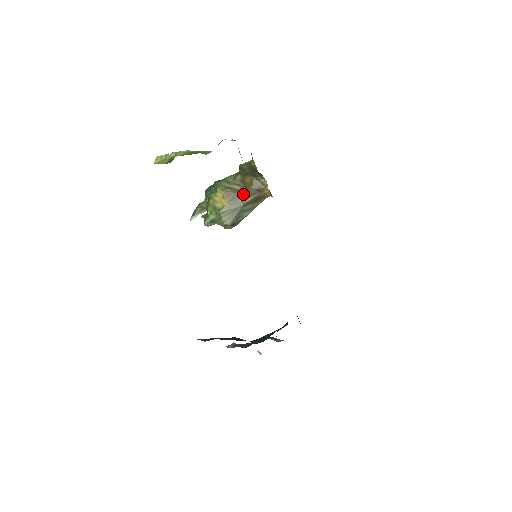
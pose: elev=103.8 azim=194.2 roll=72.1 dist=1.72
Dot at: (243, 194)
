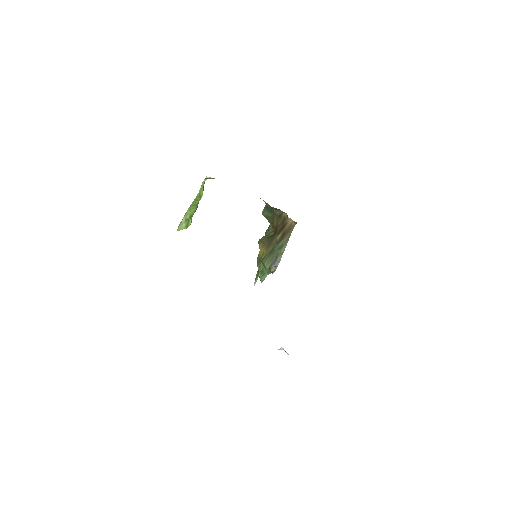
Dot at: (275, 235)
